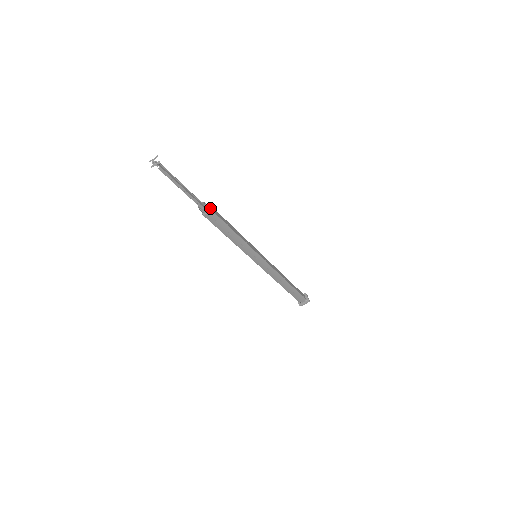
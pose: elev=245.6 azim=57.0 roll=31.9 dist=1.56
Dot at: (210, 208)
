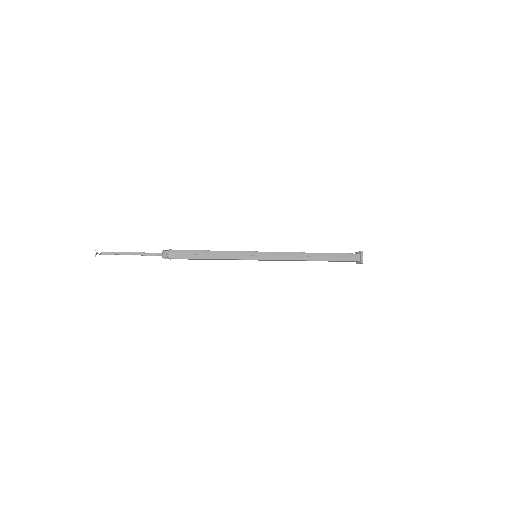
Dot at: (169, 250)
